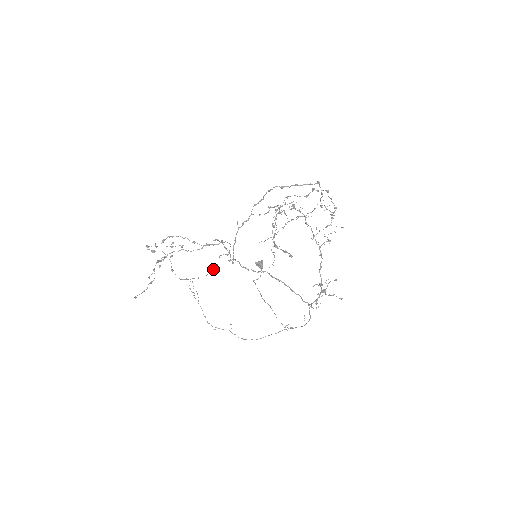
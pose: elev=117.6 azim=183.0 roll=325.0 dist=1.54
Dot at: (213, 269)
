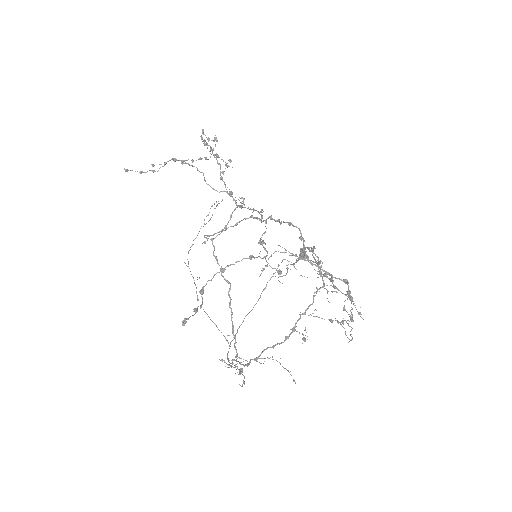
Dot at: occluded
